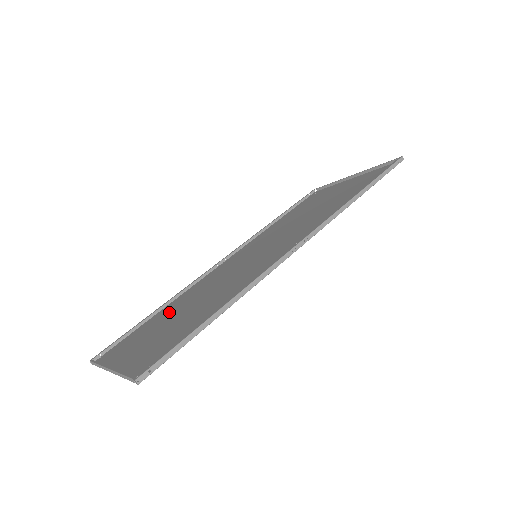
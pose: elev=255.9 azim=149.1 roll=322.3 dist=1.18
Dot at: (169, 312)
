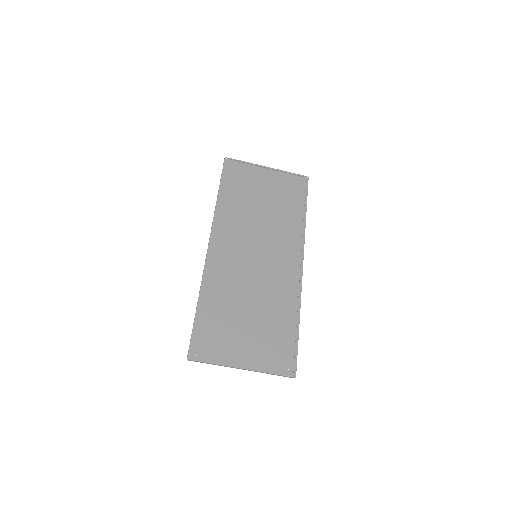
Dot at: (220, 308)
